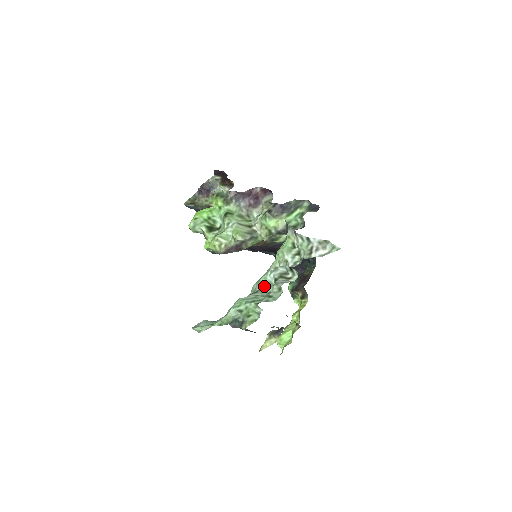
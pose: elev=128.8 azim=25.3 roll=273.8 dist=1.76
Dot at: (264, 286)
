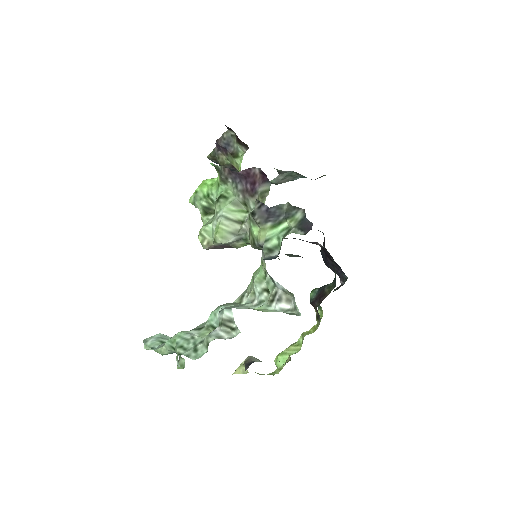
Dot at: (210, 324)
